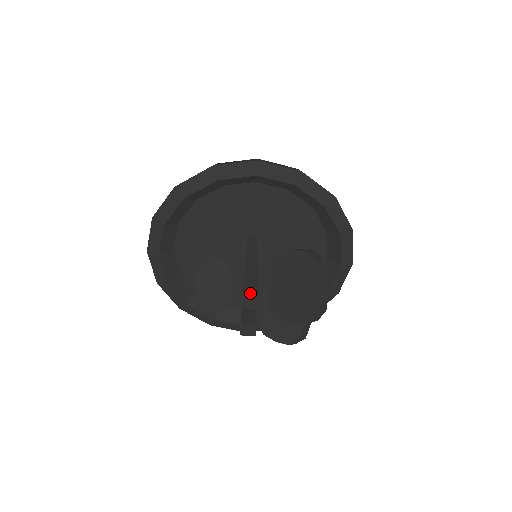
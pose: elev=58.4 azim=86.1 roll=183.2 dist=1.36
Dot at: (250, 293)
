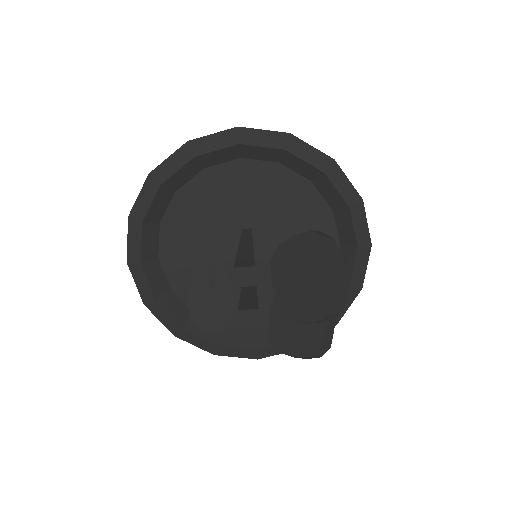
Dot at: (243, 264)
